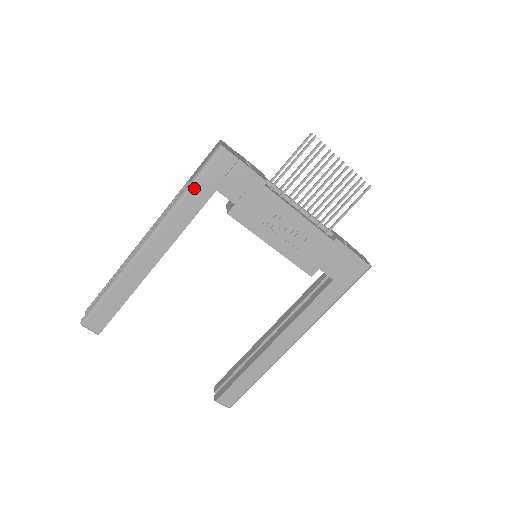
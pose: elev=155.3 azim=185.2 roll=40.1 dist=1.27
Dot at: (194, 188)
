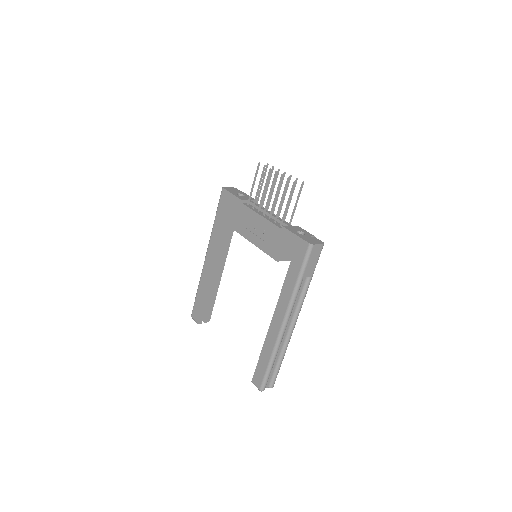
Dot at: (216, 216)
